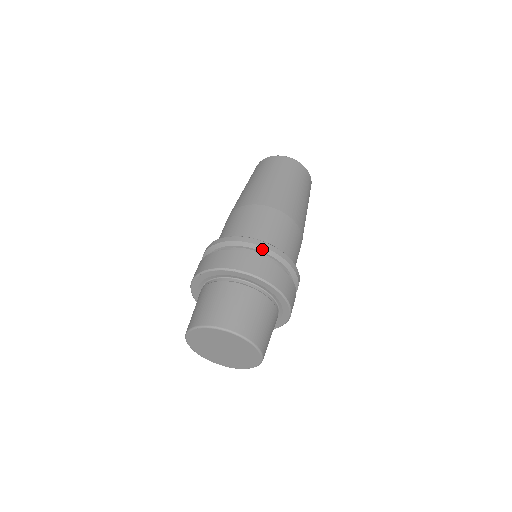
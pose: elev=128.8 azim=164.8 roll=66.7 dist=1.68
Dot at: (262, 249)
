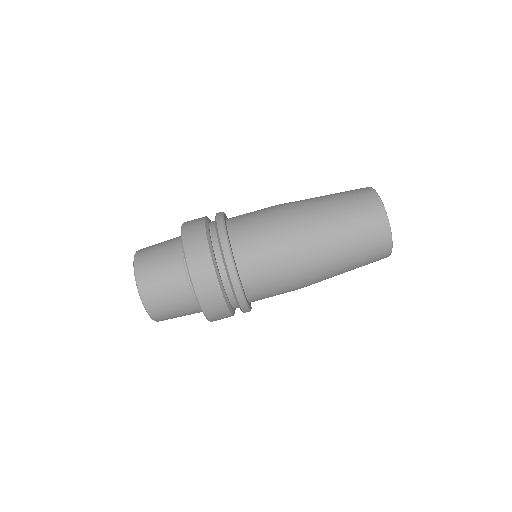
Dot at: (242, 311)
